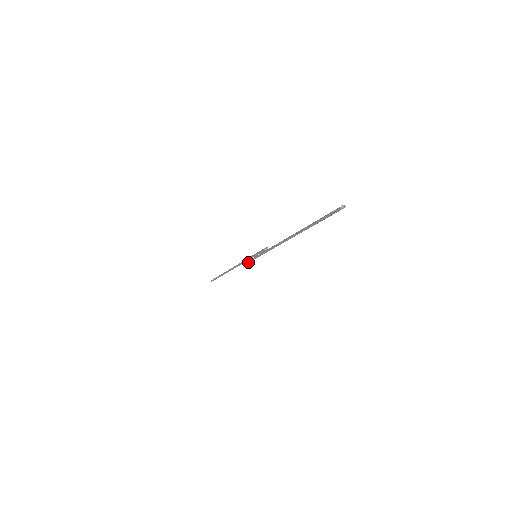
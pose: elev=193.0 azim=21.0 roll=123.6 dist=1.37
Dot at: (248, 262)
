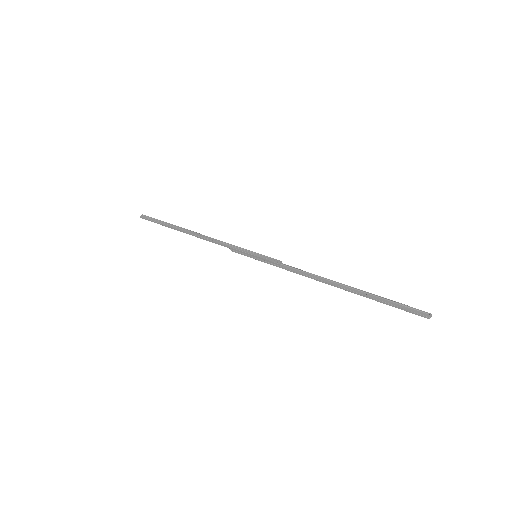
Dot at: (239, 253)
